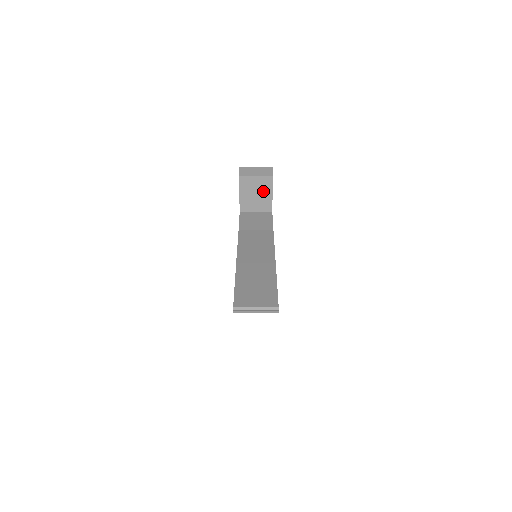
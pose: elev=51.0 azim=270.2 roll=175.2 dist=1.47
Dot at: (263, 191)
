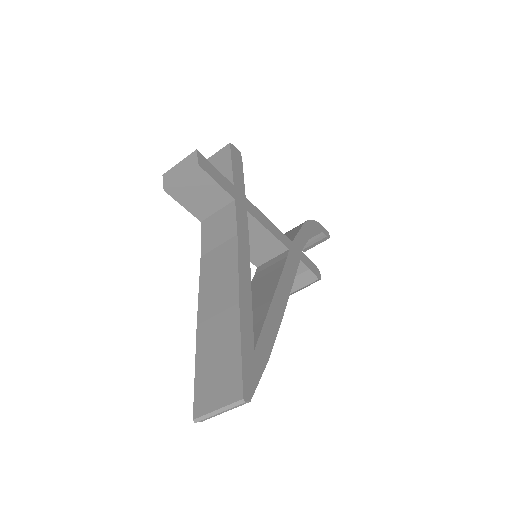
Dot at: (204, 187)
